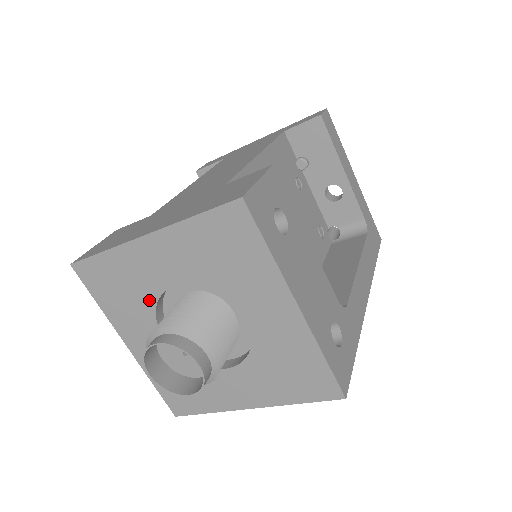
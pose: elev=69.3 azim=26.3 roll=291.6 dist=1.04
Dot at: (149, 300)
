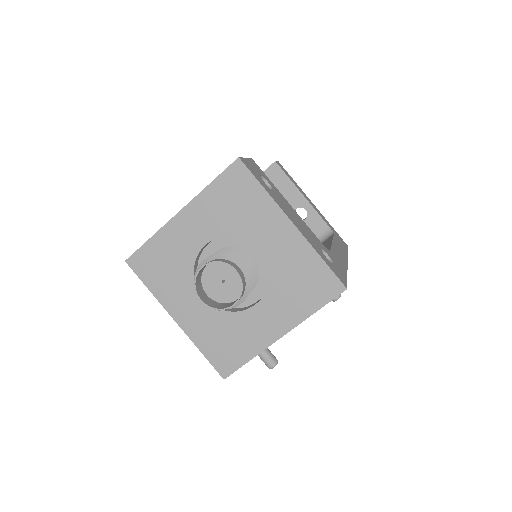
Dot at: (188, 266)
